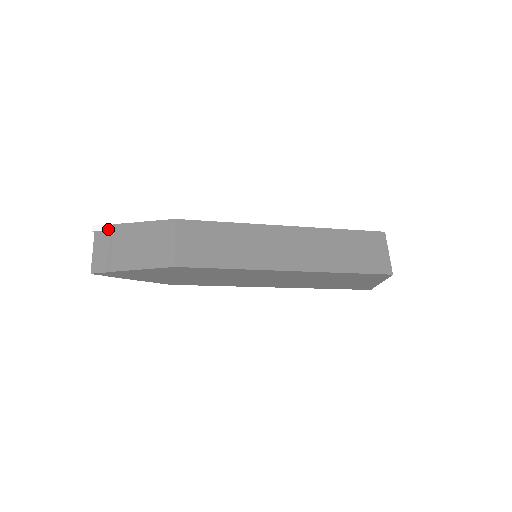
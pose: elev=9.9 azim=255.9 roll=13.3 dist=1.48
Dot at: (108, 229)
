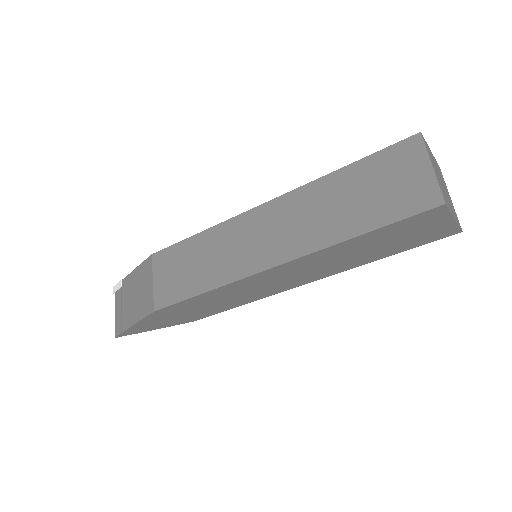
Dot at: (120, 287)
